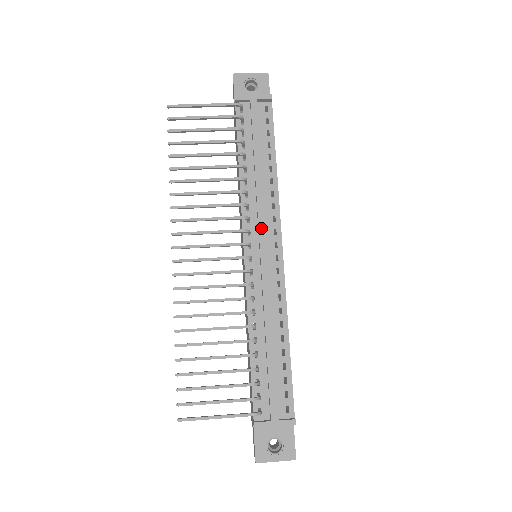
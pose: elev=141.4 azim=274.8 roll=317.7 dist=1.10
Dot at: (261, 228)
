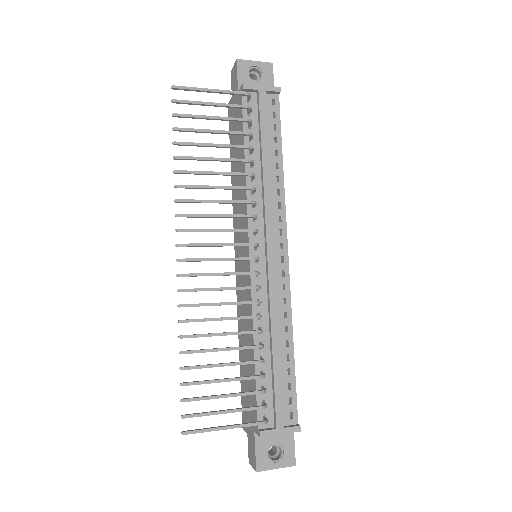
Dot at: (268, 228)
